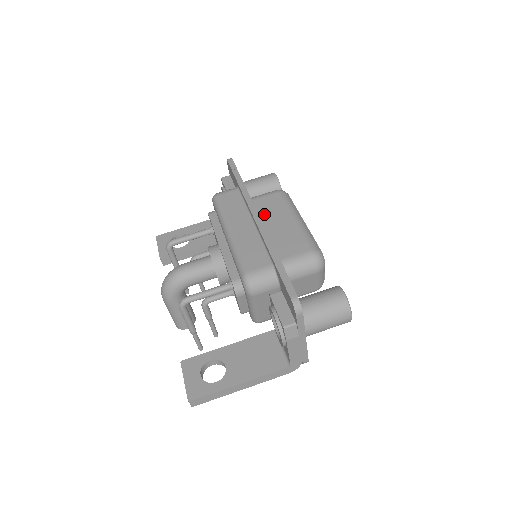
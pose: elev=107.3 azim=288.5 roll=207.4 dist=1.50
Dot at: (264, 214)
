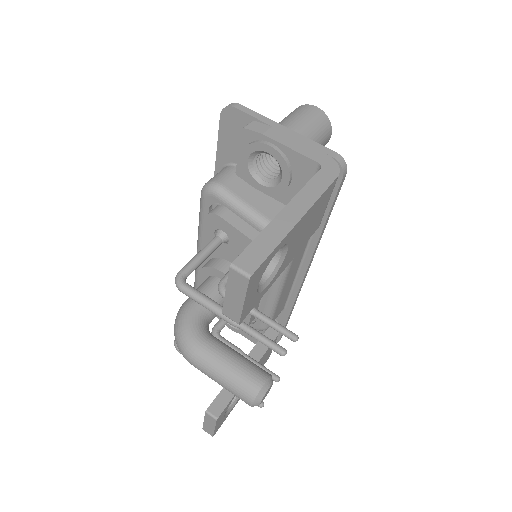
Dot at: occluded
